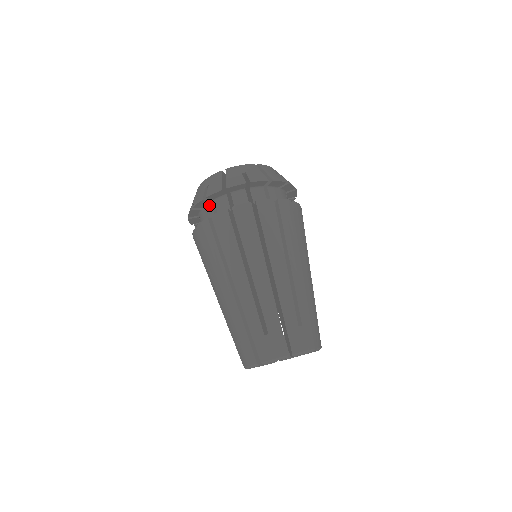
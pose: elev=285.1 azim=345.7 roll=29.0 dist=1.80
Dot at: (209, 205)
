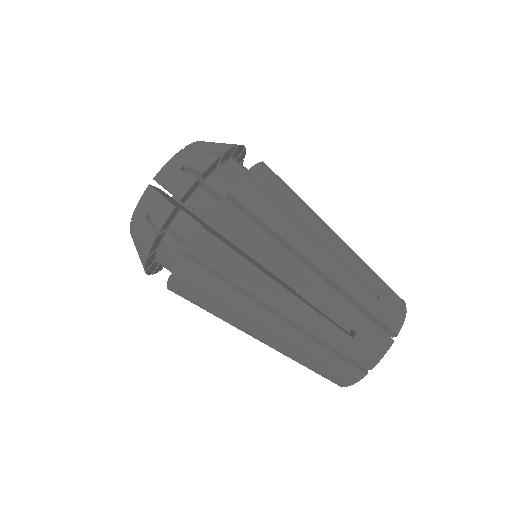
Dot at: (166, 237)
